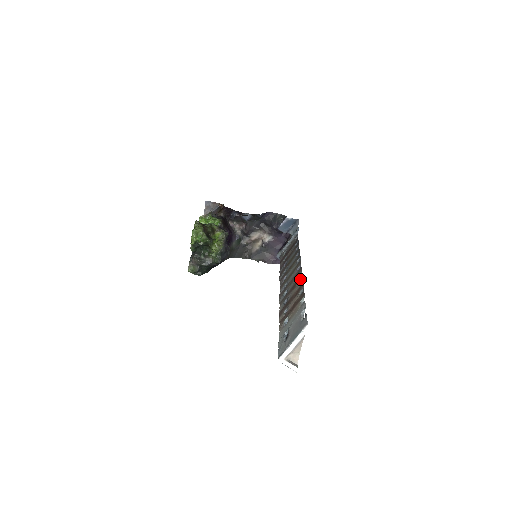
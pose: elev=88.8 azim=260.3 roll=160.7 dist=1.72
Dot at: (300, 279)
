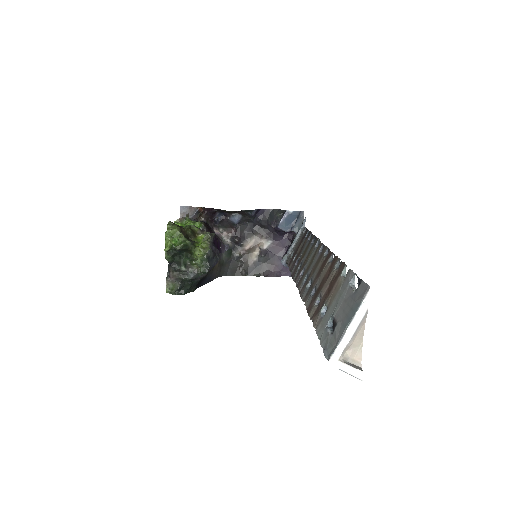
Dot at: (329, 255)
